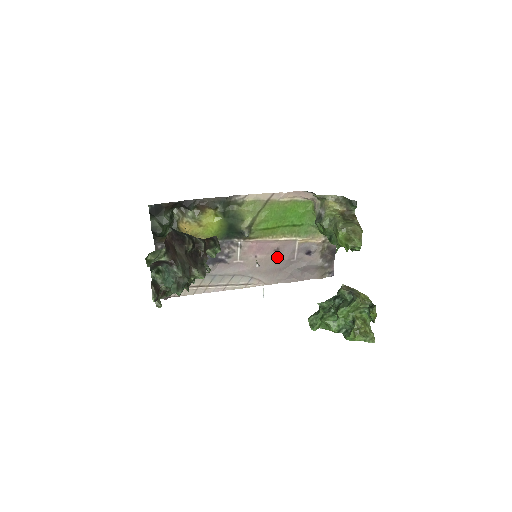
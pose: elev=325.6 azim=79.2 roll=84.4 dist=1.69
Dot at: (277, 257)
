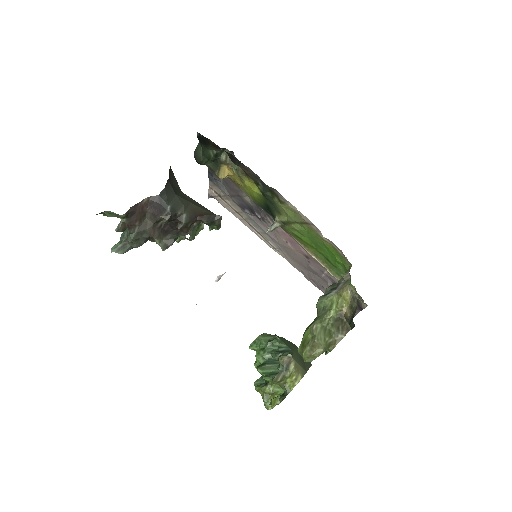
Dot at: (306, 260)
